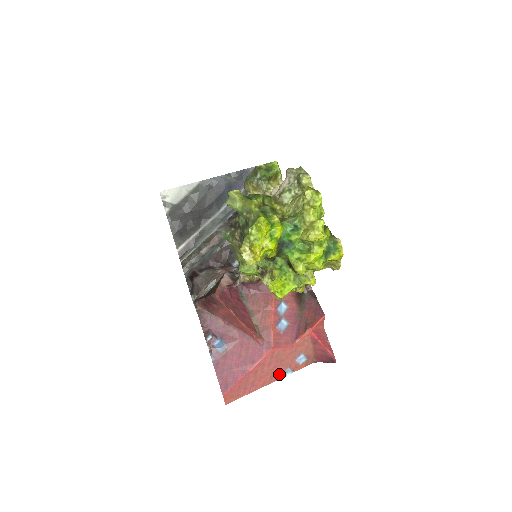
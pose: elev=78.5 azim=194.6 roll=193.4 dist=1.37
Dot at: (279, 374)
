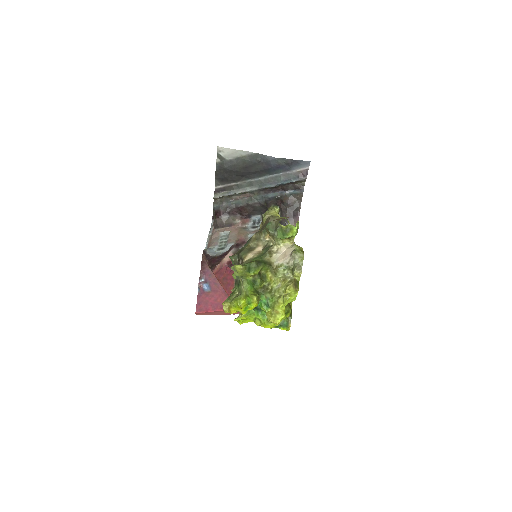
Dot at: (238, 313)
